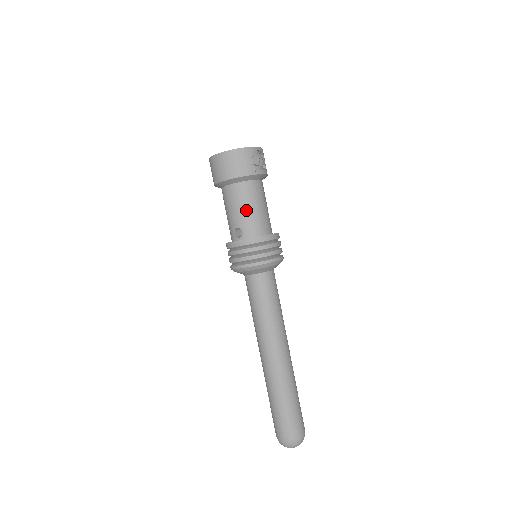
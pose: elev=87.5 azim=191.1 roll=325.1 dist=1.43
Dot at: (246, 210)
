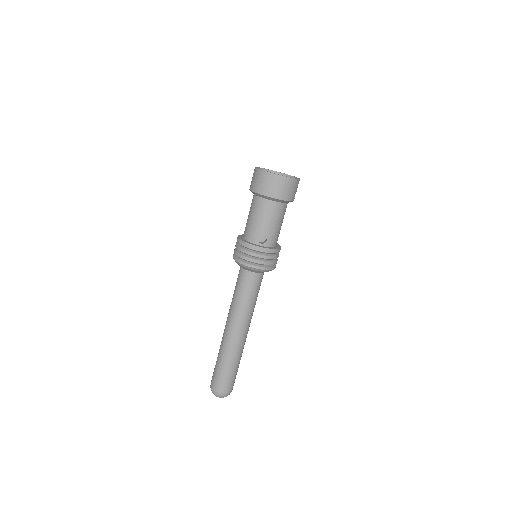
Dot at: (276, 225)
